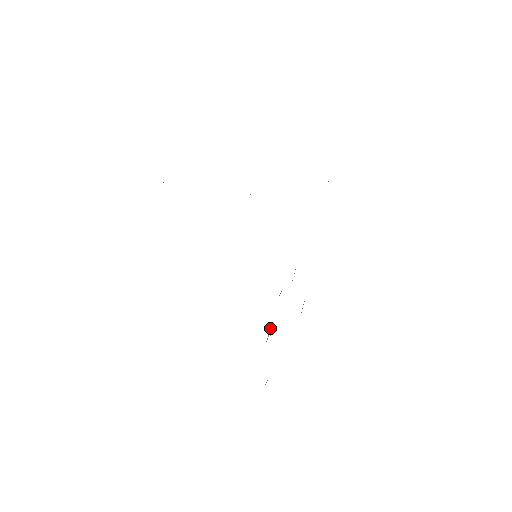
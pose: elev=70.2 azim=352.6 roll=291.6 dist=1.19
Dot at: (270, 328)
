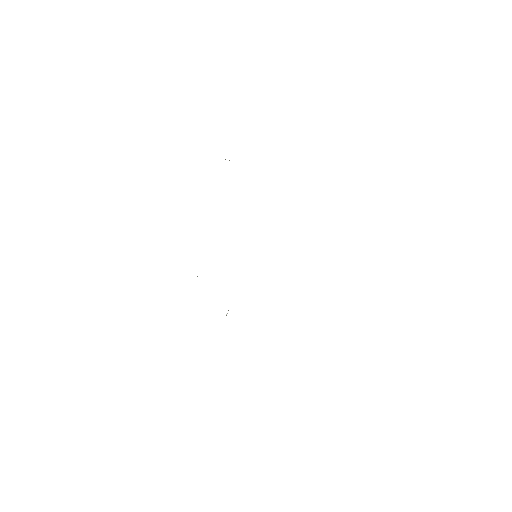
Dot at: occluded
